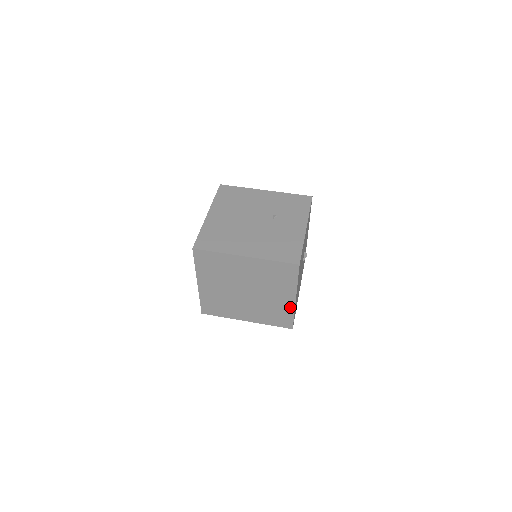
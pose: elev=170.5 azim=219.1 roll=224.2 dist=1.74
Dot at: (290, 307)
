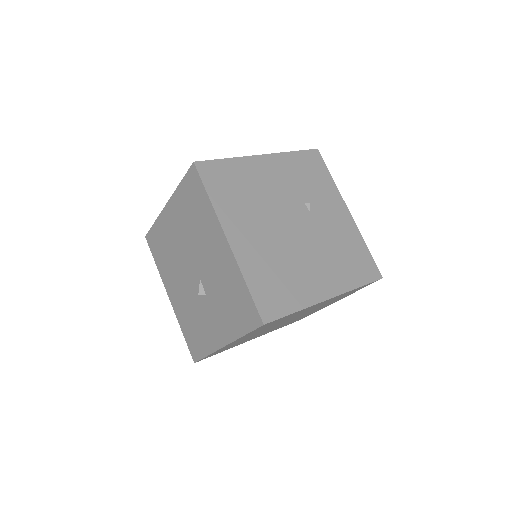
Dot at: occluded
